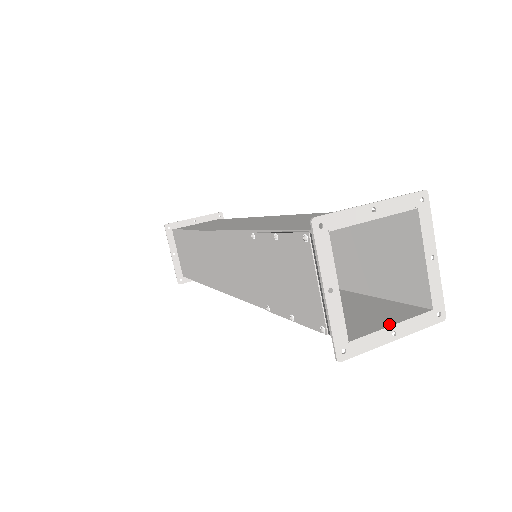
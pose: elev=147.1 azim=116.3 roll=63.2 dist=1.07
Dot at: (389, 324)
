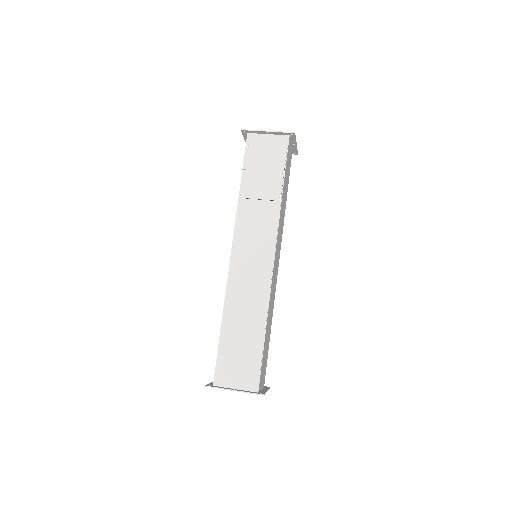
Dot at: (290, 145)
